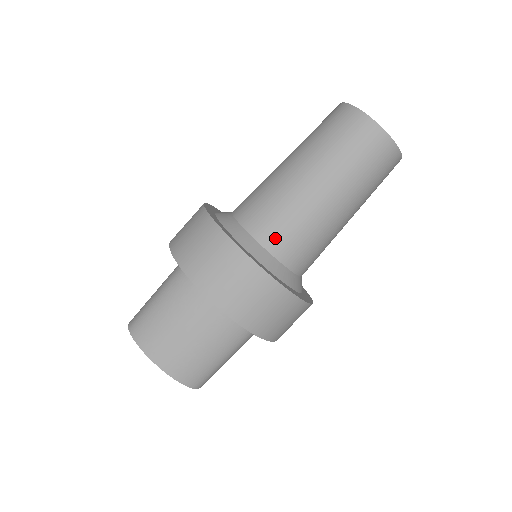
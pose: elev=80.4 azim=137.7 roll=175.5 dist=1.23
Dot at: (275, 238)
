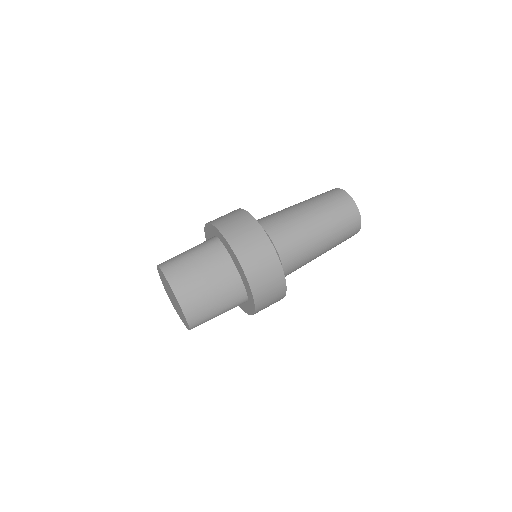
Dot at: (284, 244)
